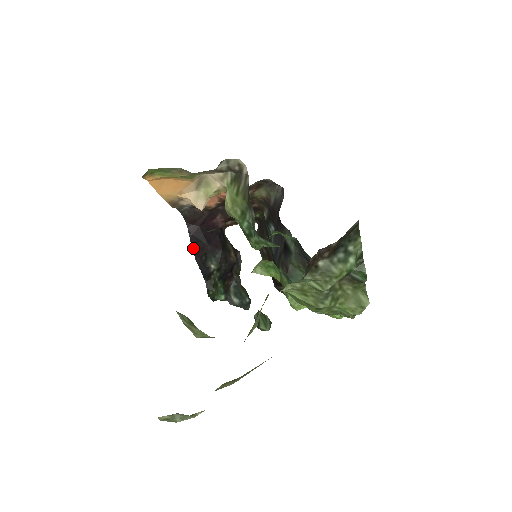
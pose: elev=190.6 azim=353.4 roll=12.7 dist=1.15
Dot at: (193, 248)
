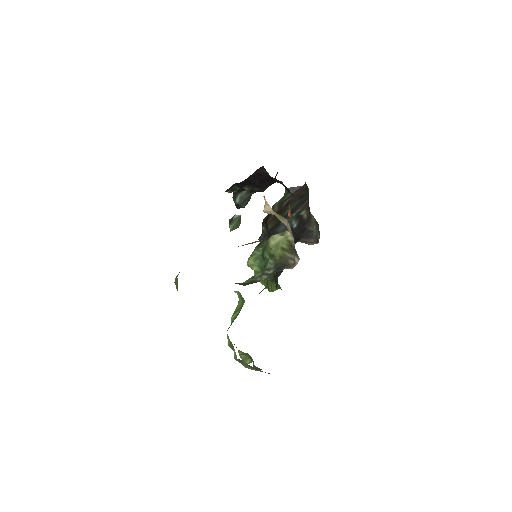
Dot at: (247, 179)
